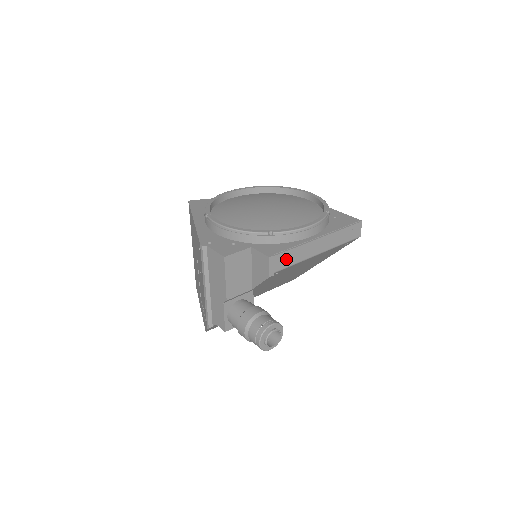
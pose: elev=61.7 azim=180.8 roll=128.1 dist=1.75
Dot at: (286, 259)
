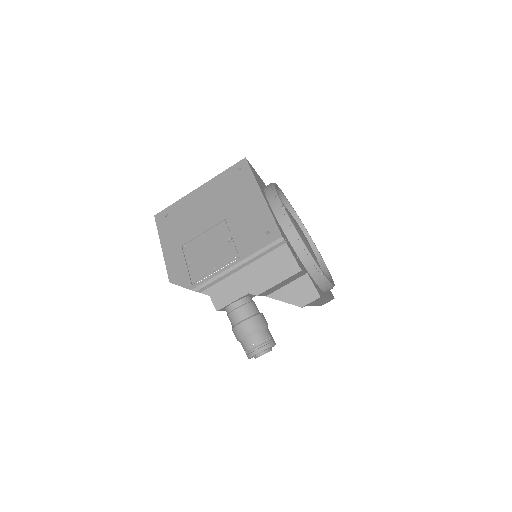
Dot at: (315, 301)
